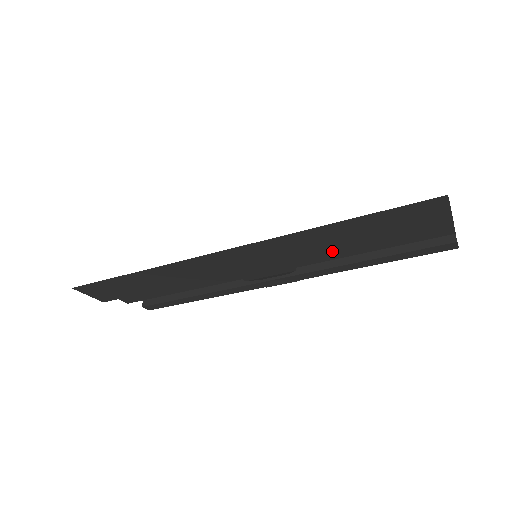
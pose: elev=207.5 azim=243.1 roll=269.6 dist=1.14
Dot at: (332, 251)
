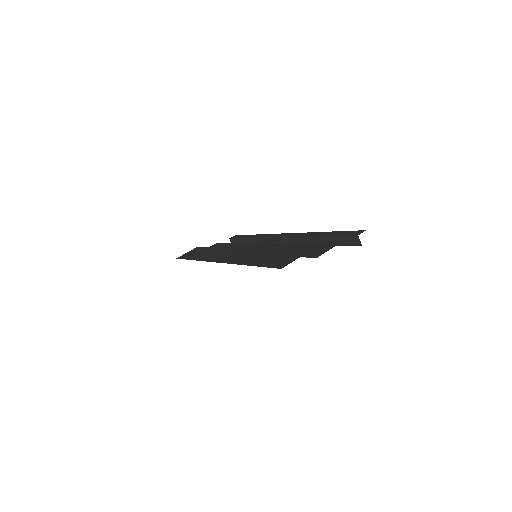
Dot at: occluded
